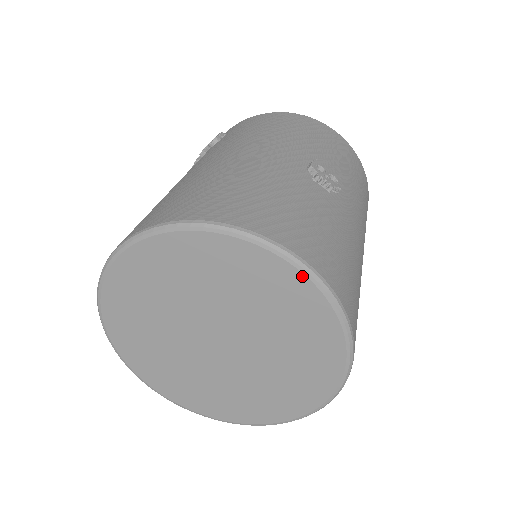
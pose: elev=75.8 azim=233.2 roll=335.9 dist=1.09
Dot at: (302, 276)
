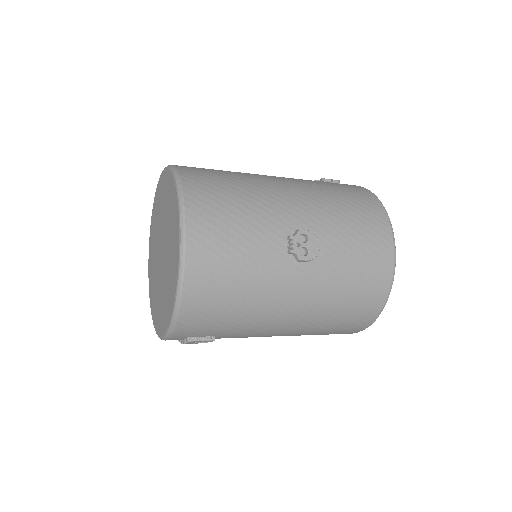
Dot at: (179, 249)
